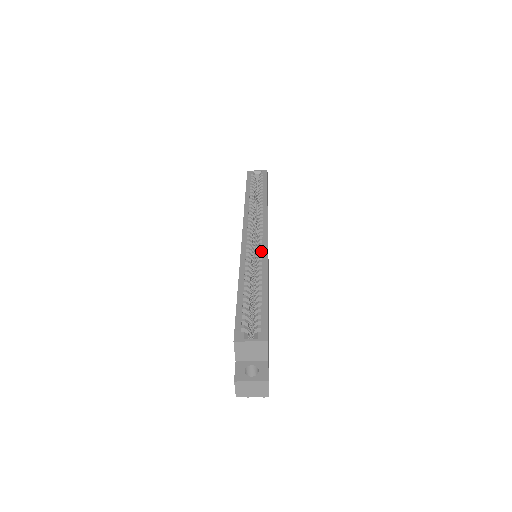
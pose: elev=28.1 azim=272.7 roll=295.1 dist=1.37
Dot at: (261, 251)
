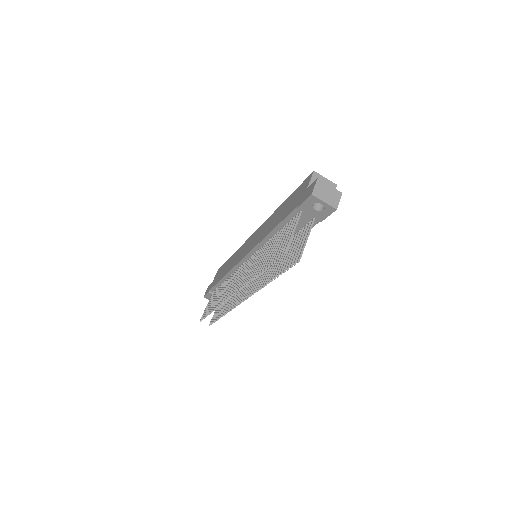
Dot at: occluded
